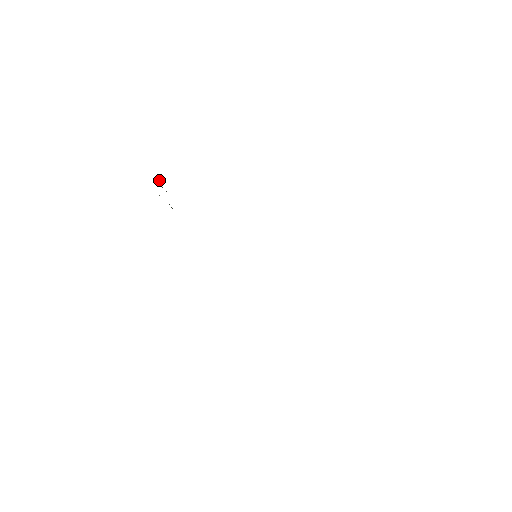
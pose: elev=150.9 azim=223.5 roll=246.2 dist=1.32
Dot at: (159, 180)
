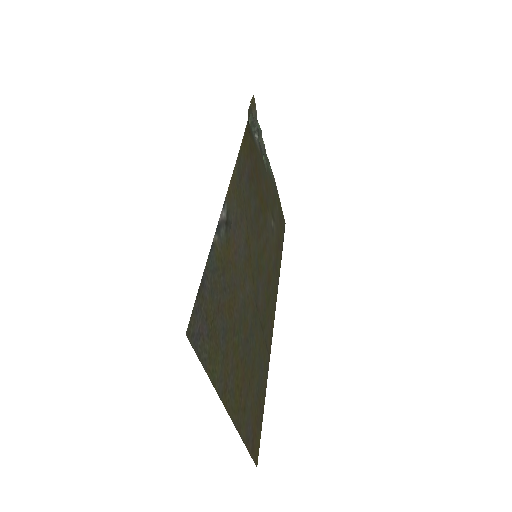
Dot at: (256, 126)
